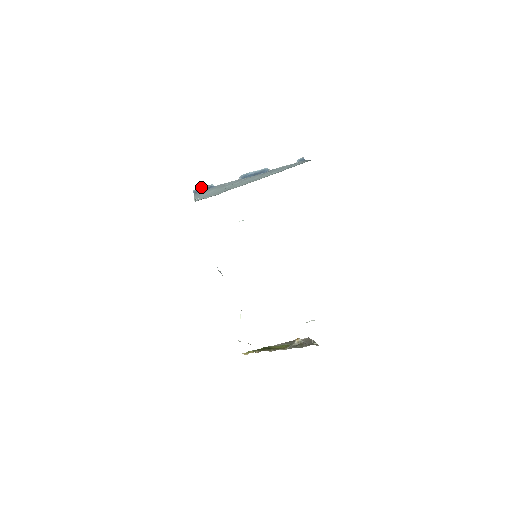
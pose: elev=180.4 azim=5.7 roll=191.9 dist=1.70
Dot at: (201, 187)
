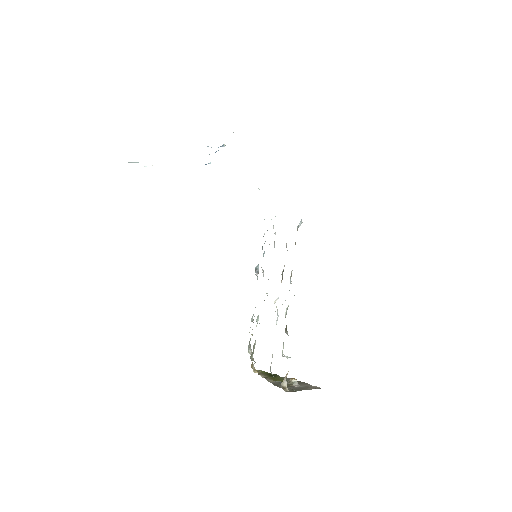
Dot at: occluded
